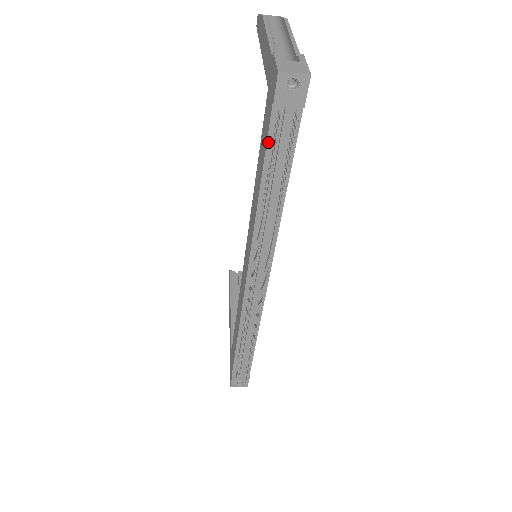
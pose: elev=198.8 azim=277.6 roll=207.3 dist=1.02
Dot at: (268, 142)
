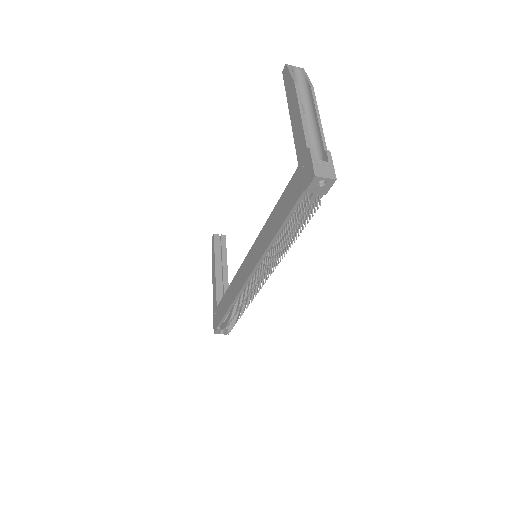
Dot at: (293, 208)
